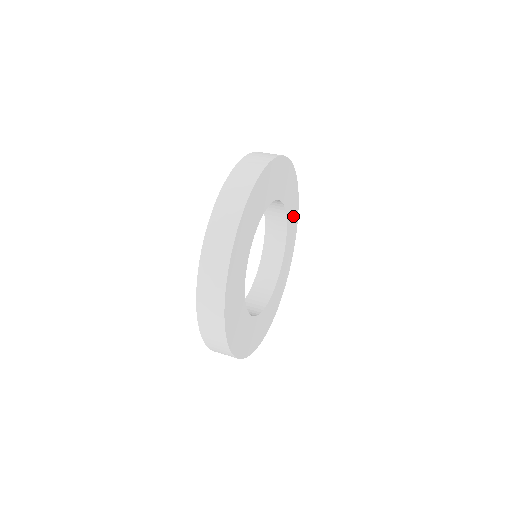
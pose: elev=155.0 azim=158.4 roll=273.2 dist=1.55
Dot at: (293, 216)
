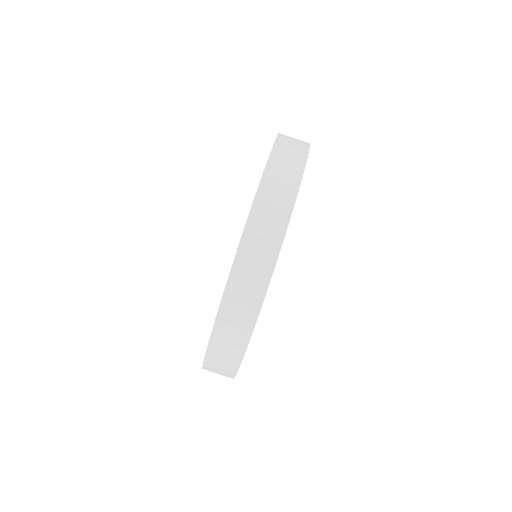
Dot at: occluded
